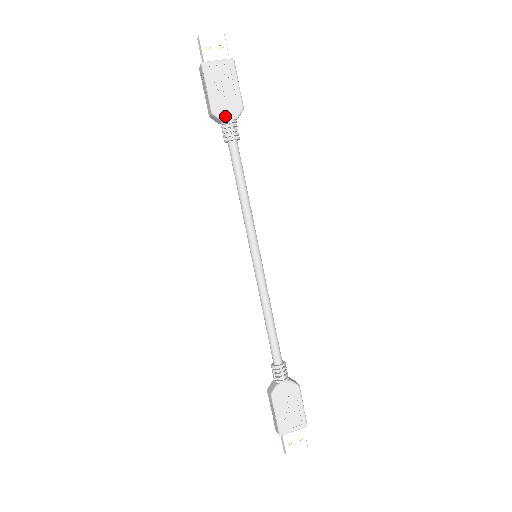
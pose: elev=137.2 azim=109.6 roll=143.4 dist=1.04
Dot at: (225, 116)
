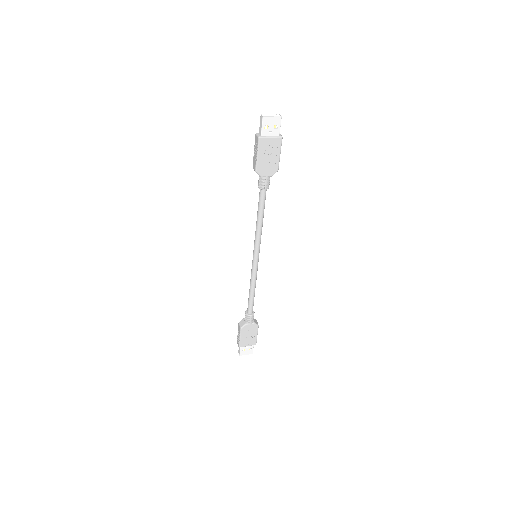
Dot at: (264, 174)
